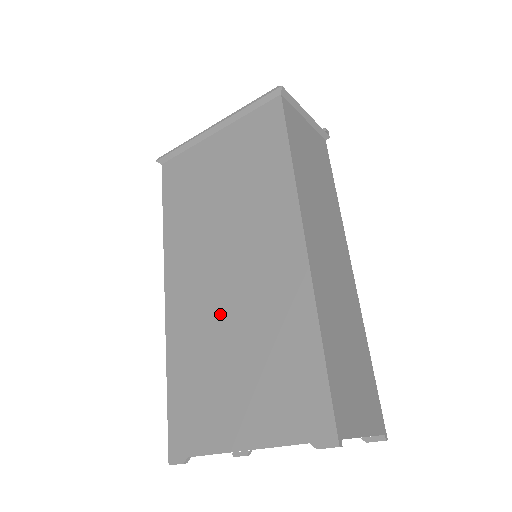
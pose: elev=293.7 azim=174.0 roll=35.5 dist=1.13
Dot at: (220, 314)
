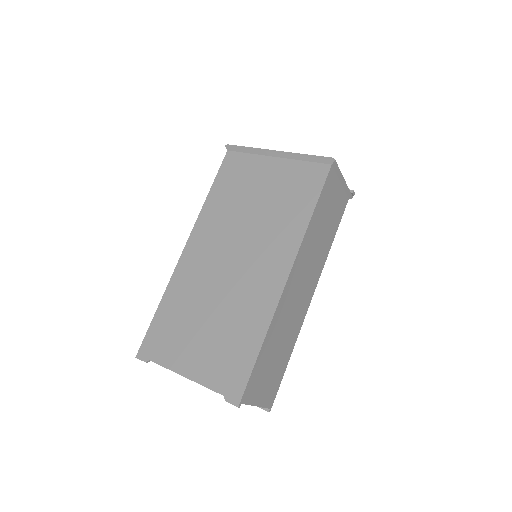
Dot at: (212, 288)
